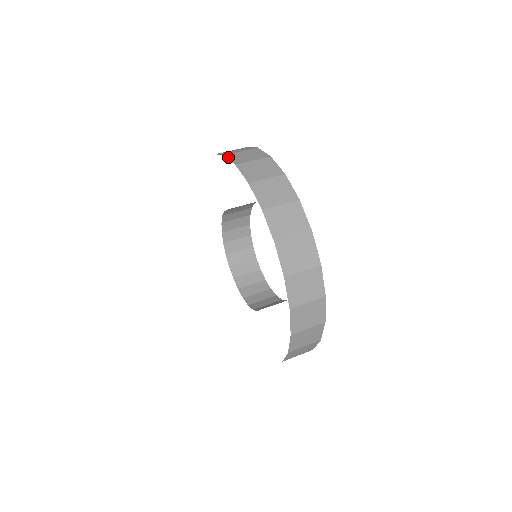
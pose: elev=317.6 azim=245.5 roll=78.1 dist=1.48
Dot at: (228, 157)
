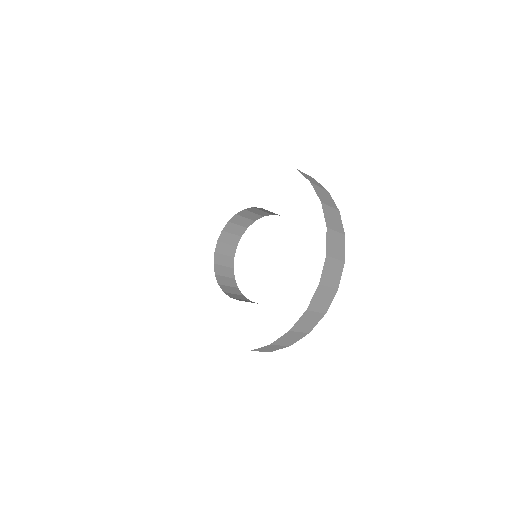
Dot at: occluded
